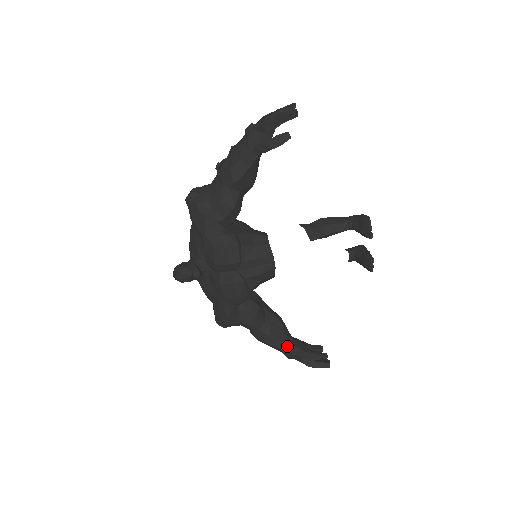
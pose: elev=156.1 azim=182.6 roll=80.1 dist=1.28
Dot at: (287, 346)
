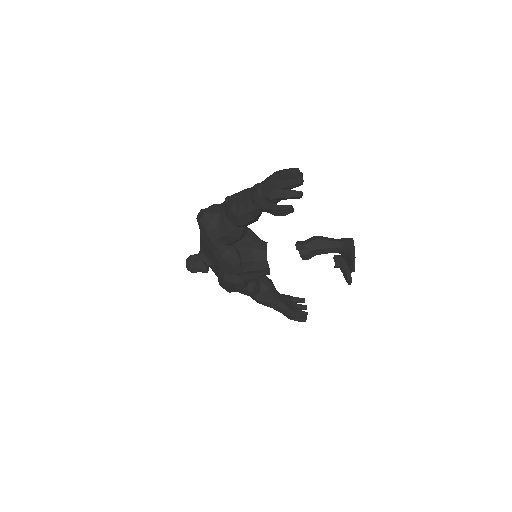
Dot at: (275, 307)
